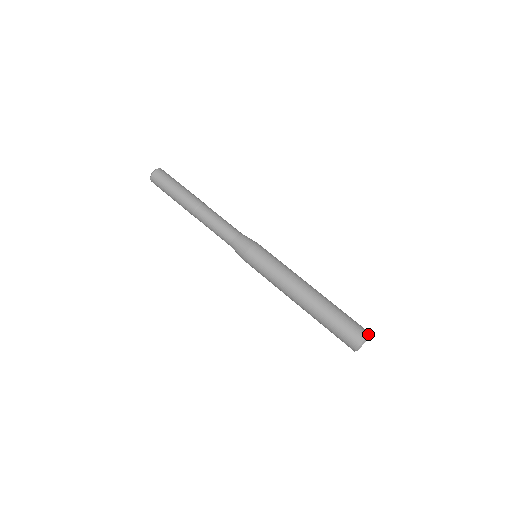
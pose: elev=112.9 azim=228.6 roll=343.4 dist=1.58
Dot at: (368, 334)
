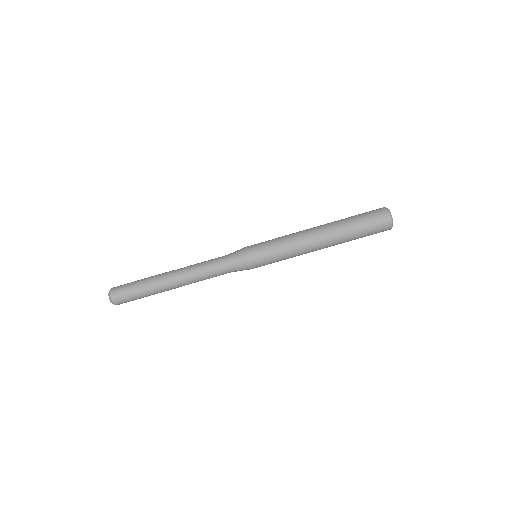
Dot at: (386, 209)
